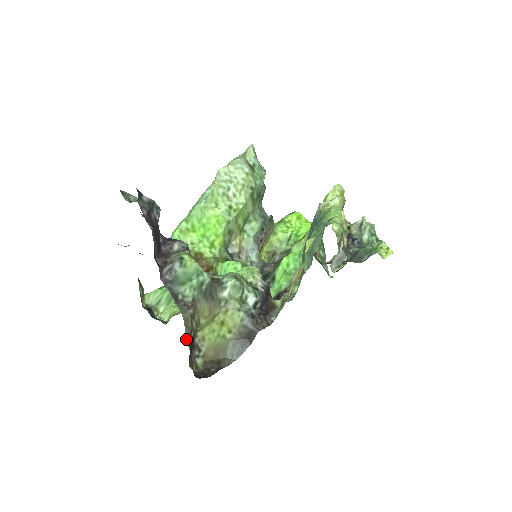
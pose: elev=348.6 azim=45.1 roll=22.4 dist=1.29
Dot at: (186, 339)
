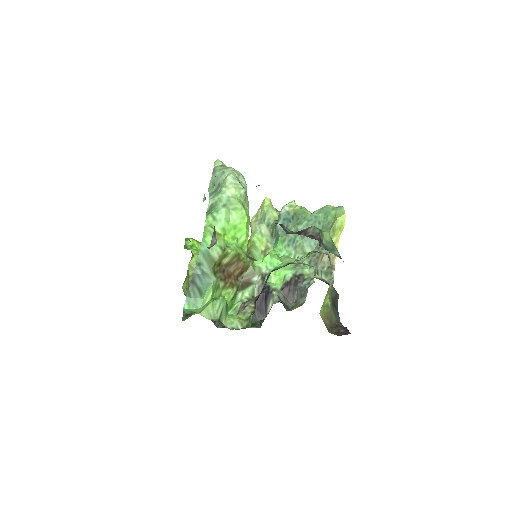
Dot at: occluded
